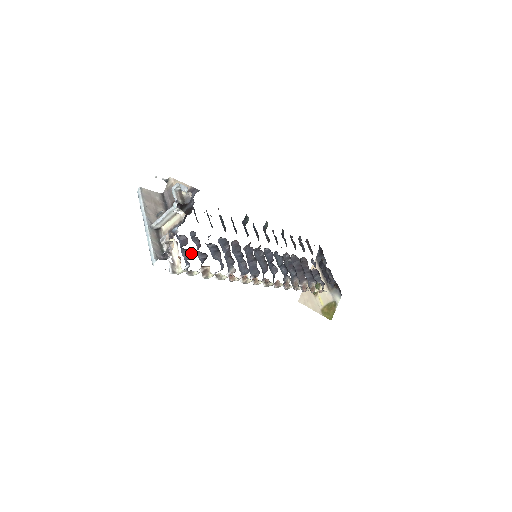
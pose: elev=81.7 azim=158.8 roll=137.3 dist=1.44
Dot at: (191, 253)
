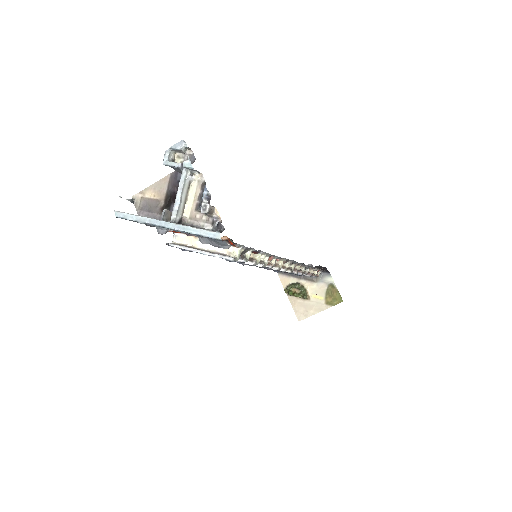
Dot at: occluded
